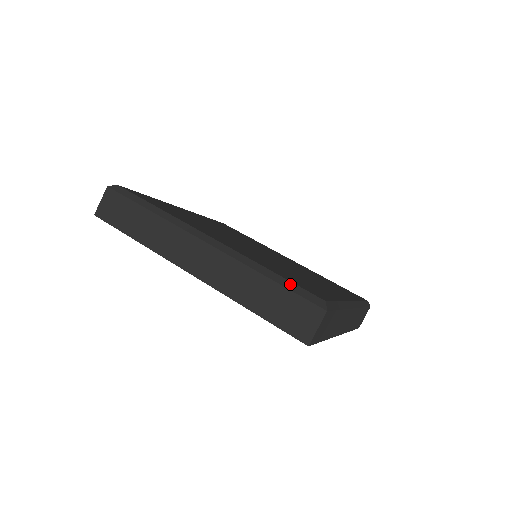
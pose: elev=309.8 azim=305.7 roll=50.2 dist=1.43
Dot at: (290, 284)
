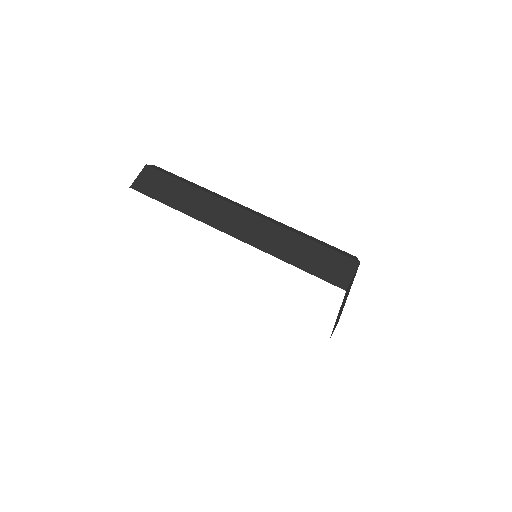
Dot at: (325, 244)
